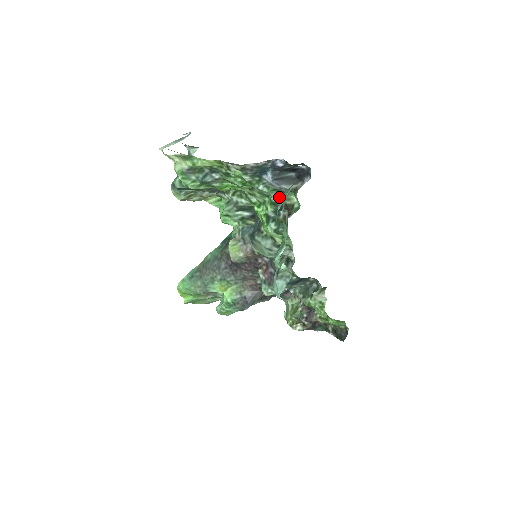
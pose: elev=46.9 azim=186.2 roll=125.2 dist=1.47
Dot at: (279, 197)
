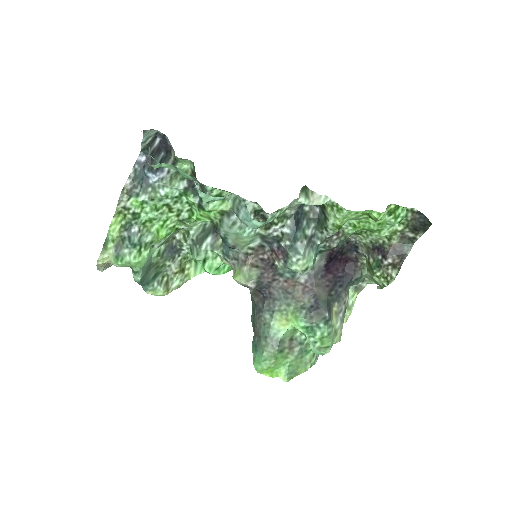
Dot at: (181, 181)
